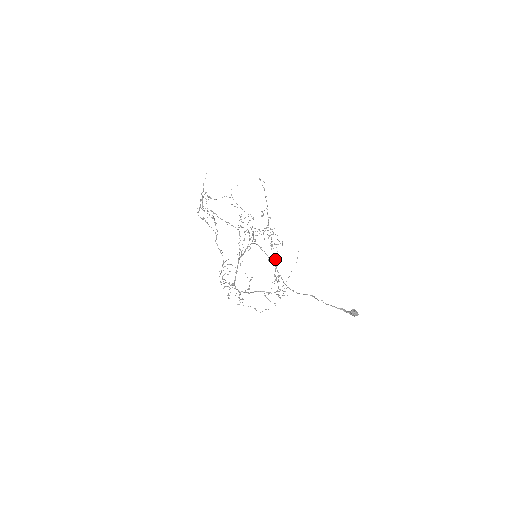
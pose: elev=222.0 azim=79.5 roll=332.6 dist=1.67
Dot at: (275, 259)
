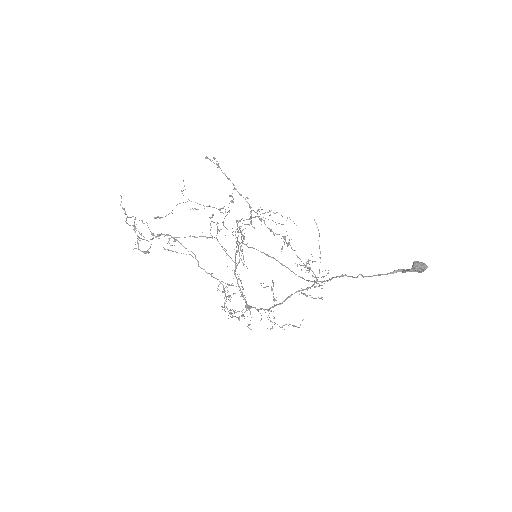
Dot at: (287, 244)
